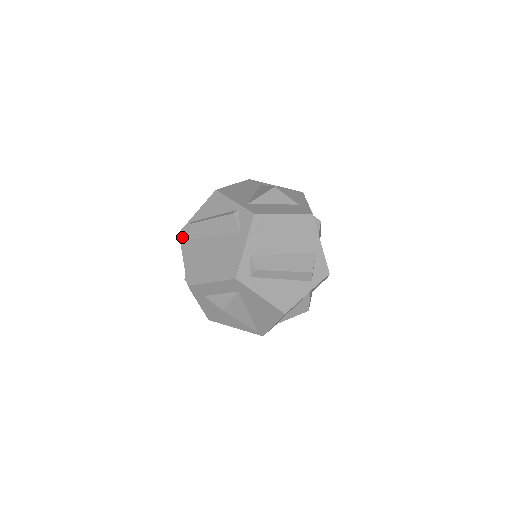
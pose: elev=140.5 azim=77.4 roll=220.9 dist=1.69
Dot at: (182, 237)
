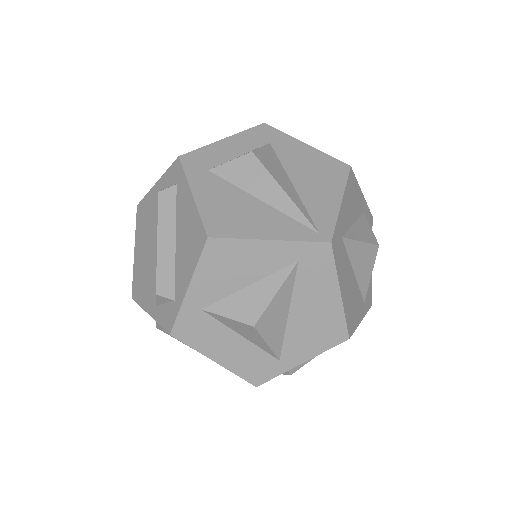
Dot at: occluded
